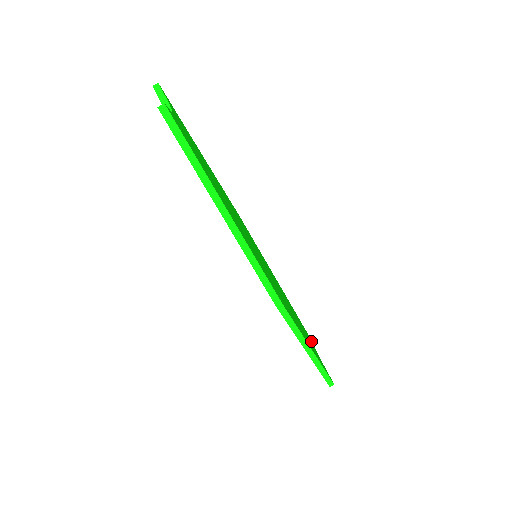
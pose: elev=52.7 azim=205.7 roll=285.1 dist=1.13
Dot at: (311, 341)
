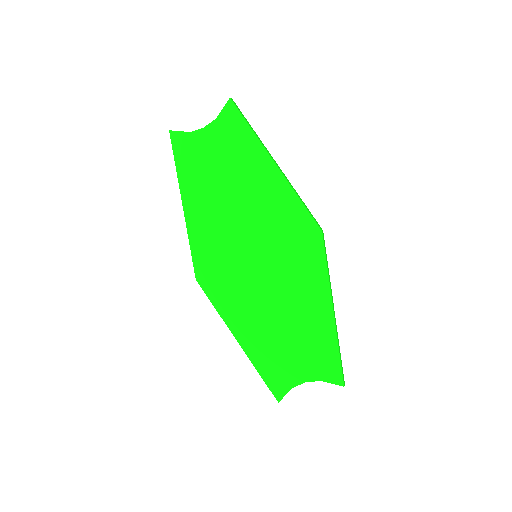
Dot at: (292, 385)
